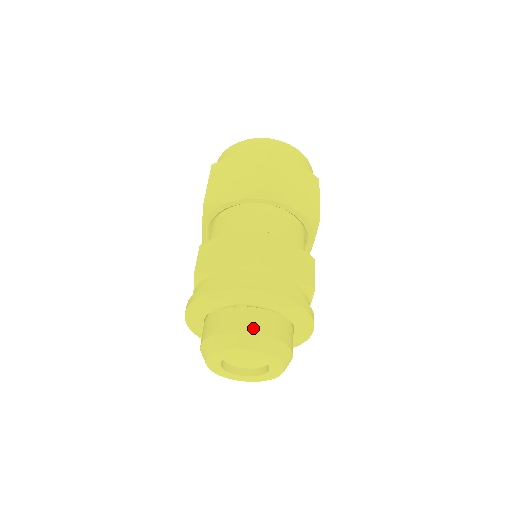
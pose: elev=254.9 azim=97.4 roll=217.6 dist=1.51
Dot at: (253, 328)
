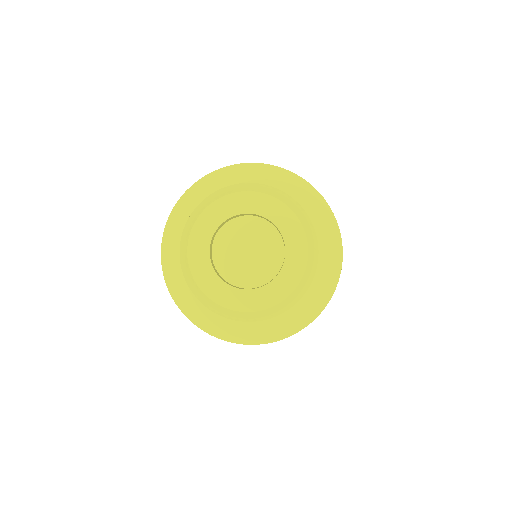
Dot at: (258, 184)
